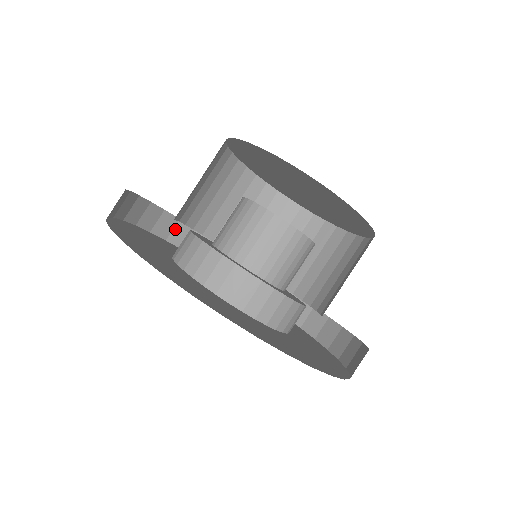
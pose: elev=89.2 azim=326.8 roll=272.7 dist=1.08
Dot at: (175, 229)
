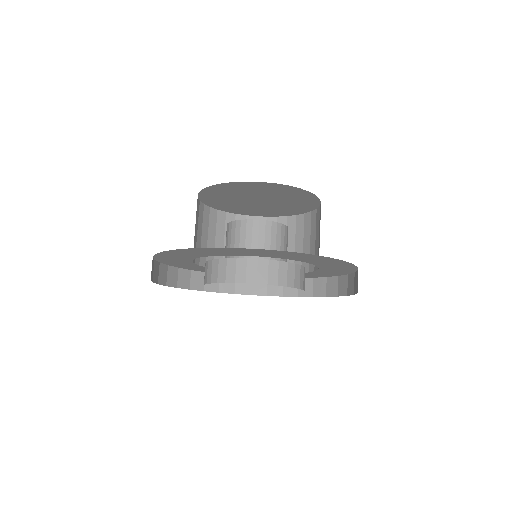
Dot at: (152, 267)
